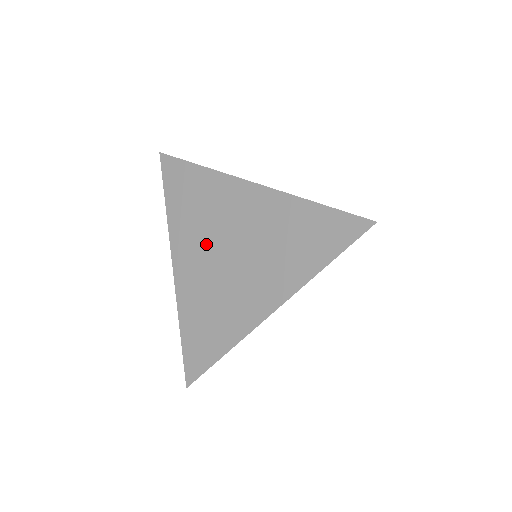
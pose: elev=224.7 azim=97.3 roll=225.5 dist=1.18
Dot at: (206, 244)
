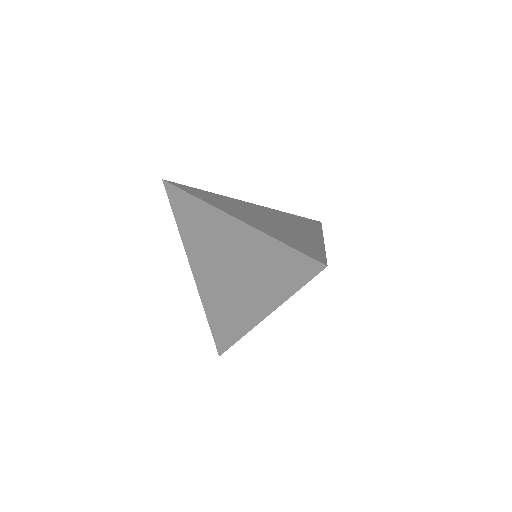
Dot at: (211, 260)
